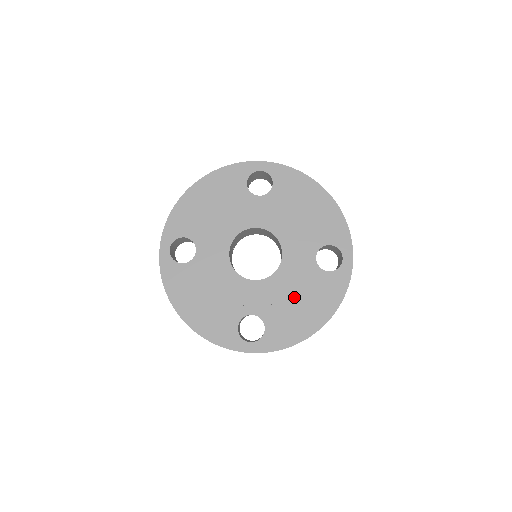
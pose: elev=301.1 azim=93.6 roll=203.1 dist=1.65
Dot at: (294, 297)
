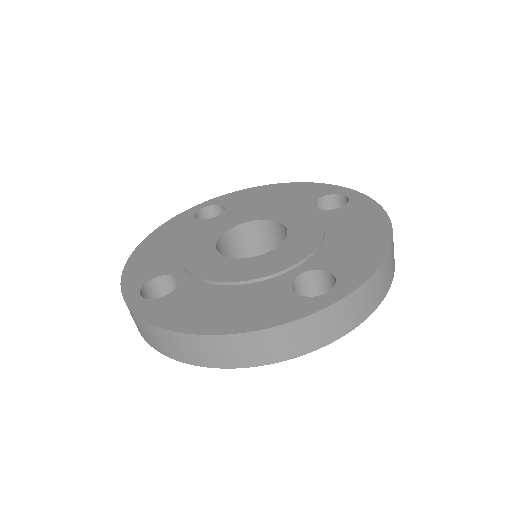
Dot at: (331, 236)
